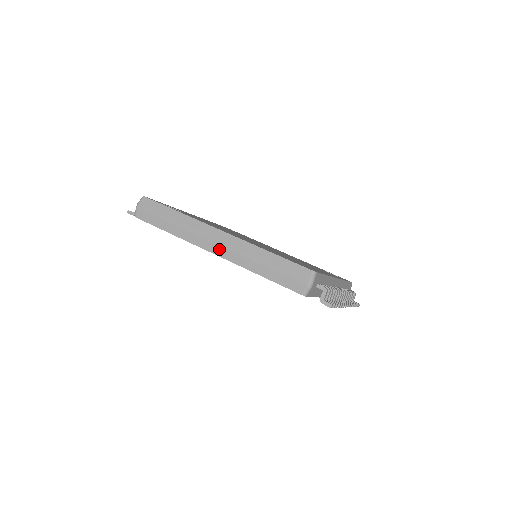
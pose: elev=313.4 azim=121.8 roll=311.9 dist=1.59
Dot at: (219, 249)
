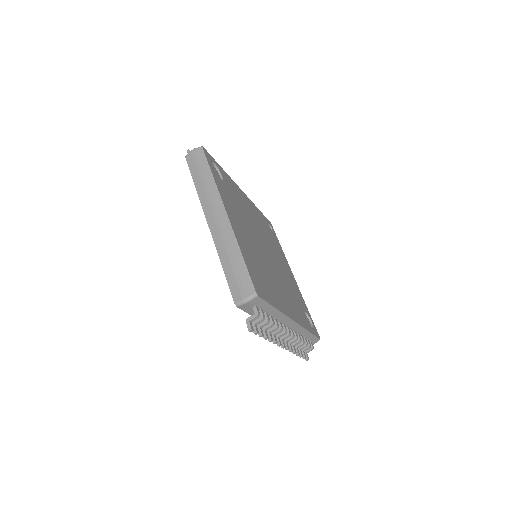
Dot at: (213, 224)
